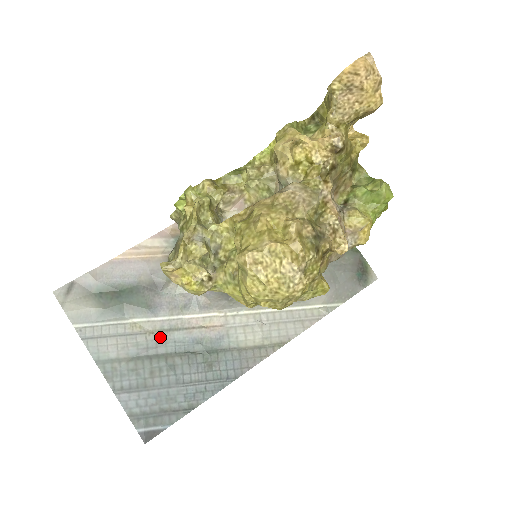
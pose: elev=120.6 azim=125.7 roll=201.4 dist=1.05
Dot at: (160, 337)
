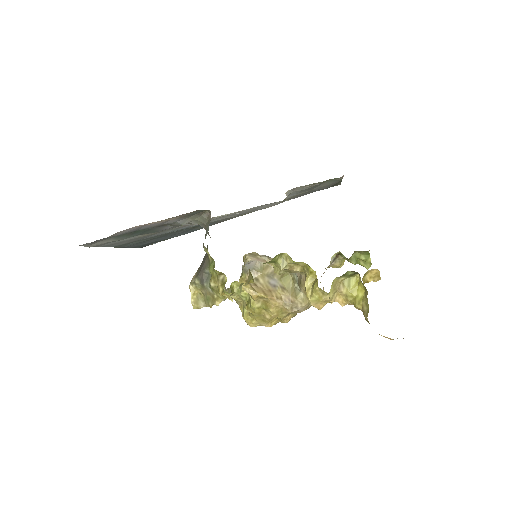
Dot at: (161, 233)
